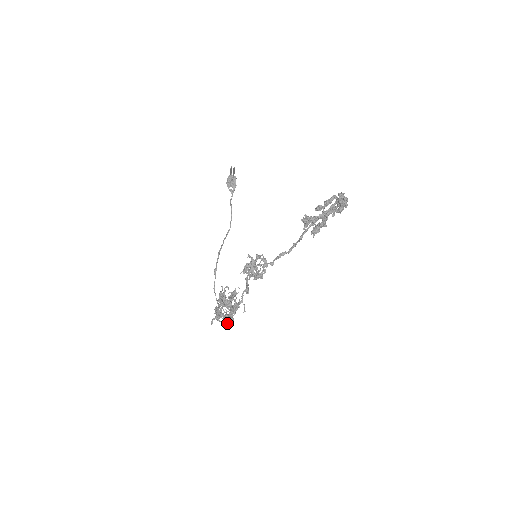
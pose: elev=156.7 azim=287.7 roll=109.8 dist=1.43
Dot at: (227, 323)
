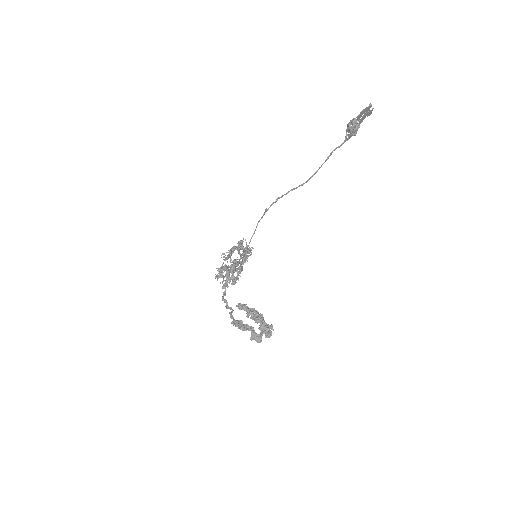
Dot at: (234, 264)
